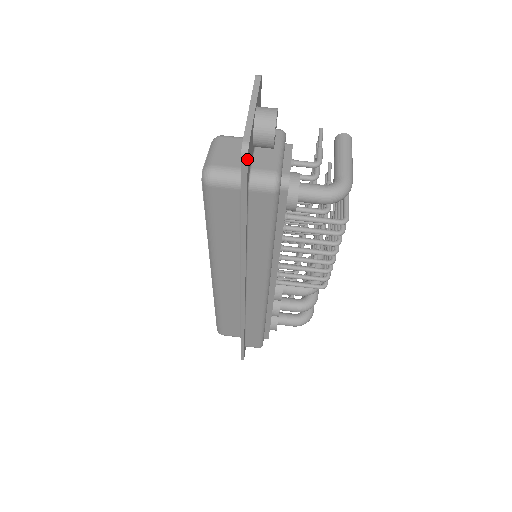
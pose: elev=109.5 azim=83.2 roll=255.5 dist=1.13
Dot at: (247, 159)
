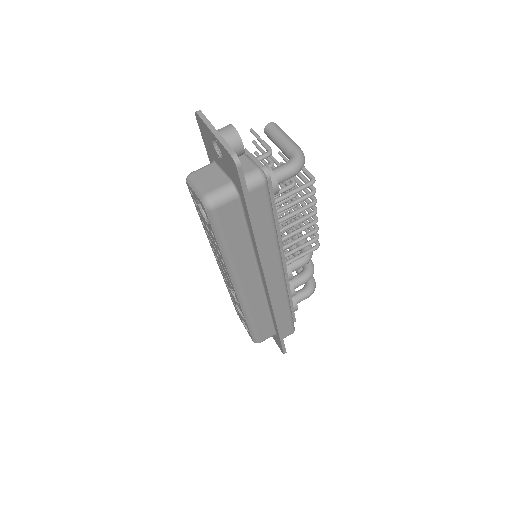
Dot at: (241, 166)
